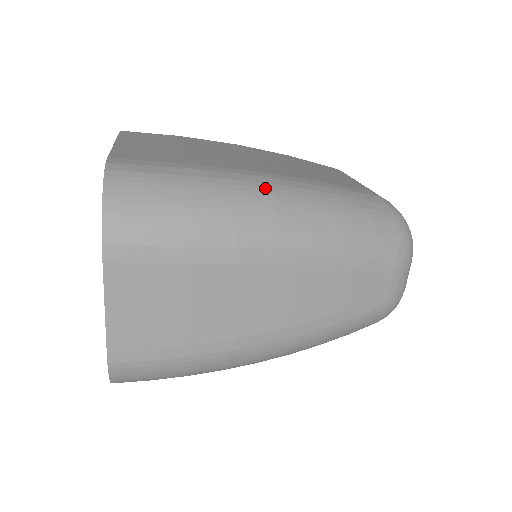
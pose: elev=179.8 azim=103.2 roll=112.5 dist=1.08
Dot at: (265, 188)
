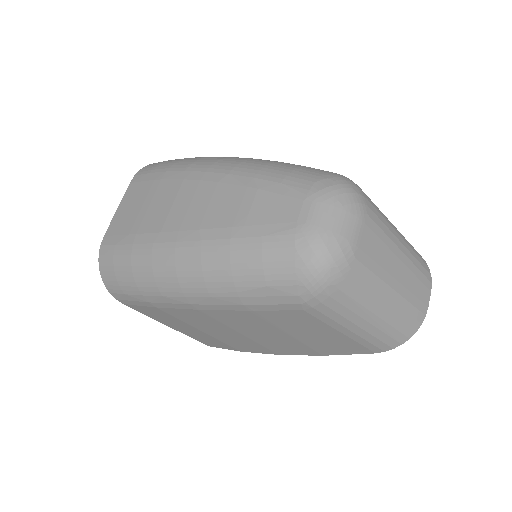
Dot at: occluded
